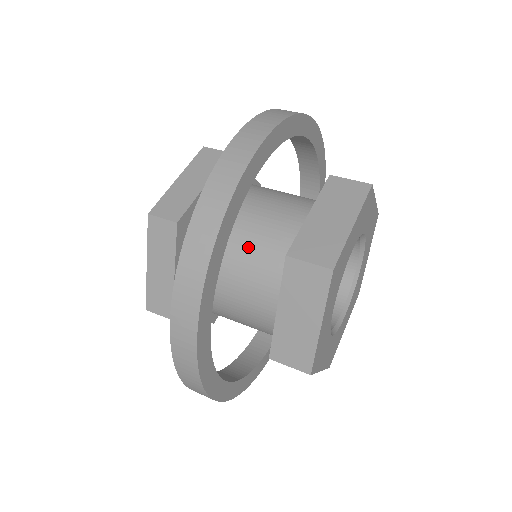
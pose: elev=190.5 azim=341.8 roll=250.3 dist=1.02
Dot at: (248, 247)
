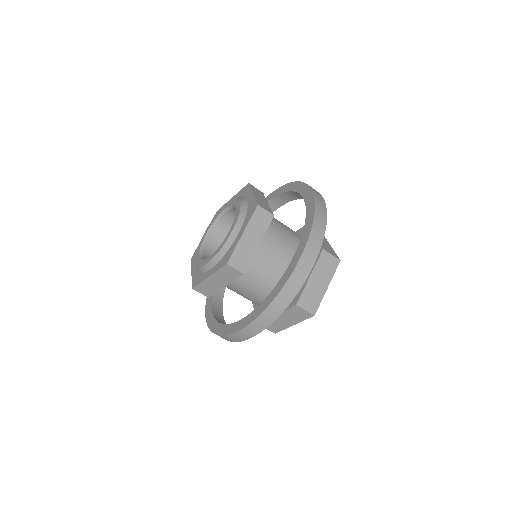
Dot at: (291, 243)
